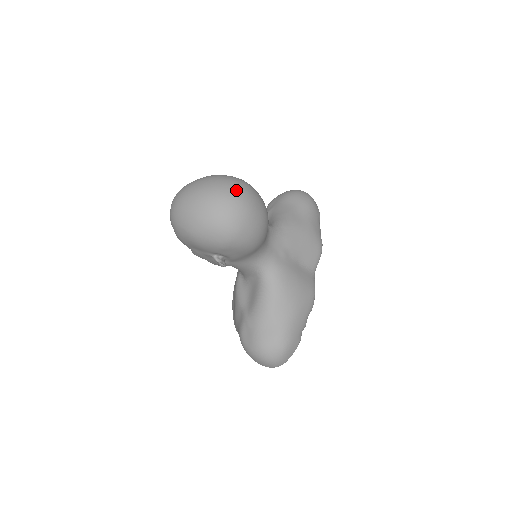
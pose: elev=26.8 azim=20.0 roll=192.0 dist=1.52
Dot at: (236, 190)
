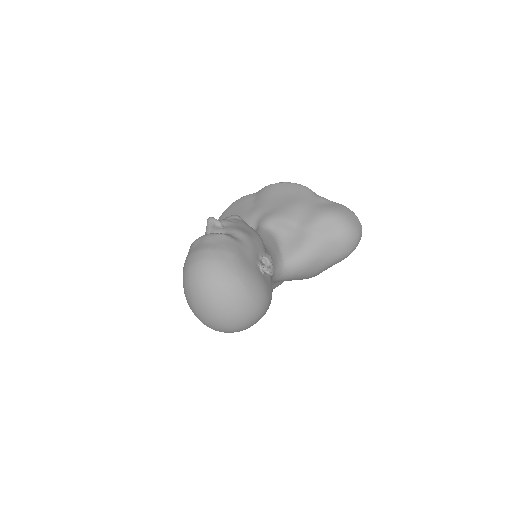
Dot at: (239, 326)
